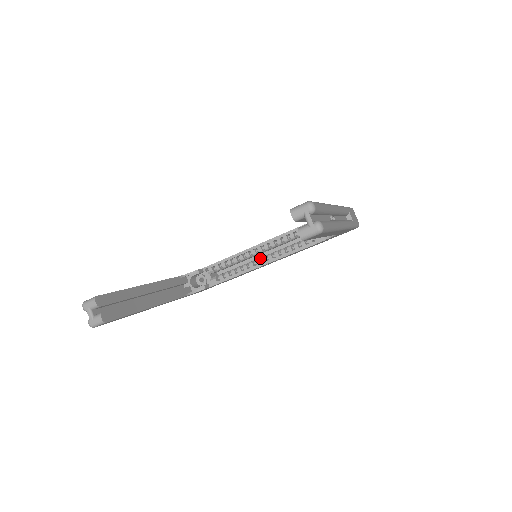
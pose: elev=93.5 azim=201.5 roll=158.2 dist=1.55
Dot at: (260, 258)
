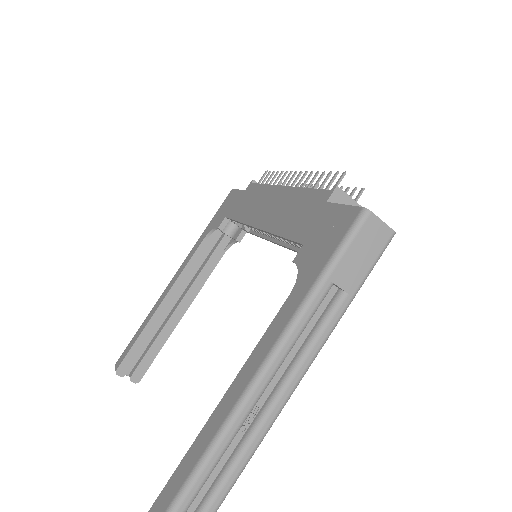
Dot at: occluded
